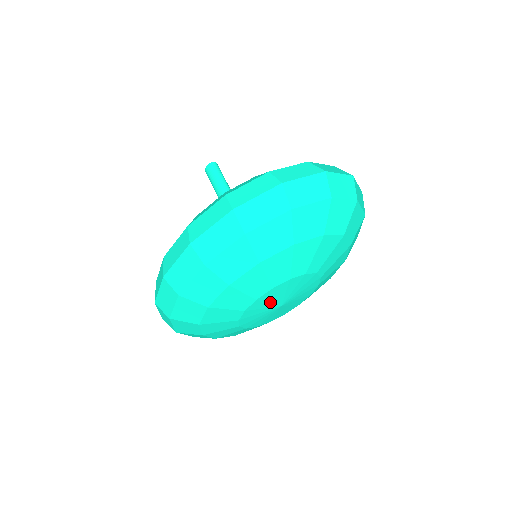
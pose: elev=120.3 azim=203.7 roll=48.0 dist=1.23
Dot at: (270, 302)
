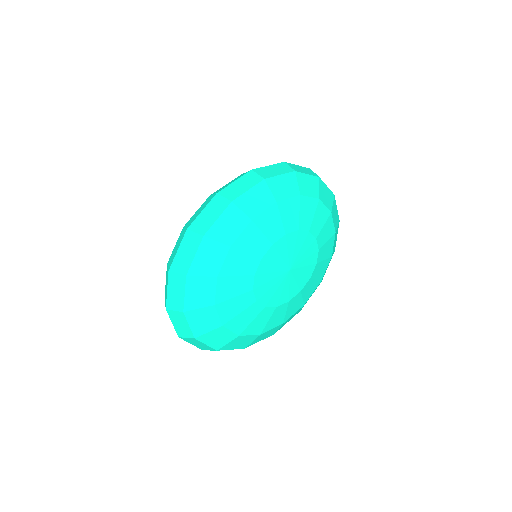
Dot at: (282, 257)
